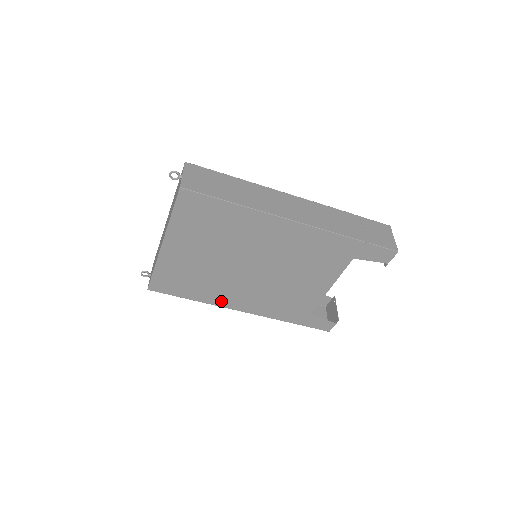
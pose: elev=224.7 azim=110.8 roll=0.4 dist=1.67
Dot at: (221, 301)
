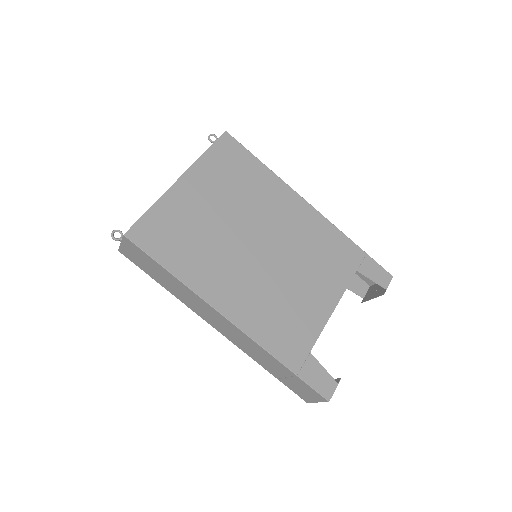
Dot at: (208, 290)
